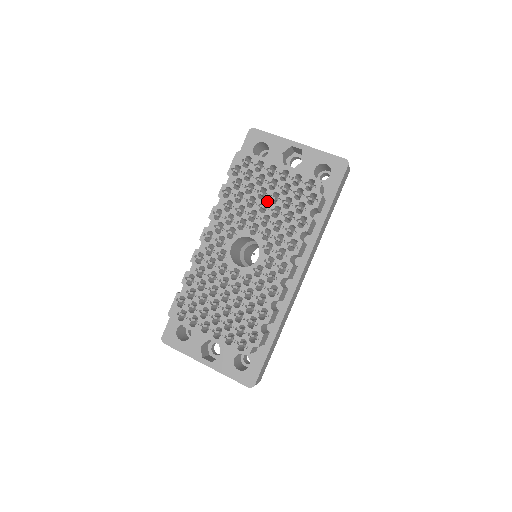
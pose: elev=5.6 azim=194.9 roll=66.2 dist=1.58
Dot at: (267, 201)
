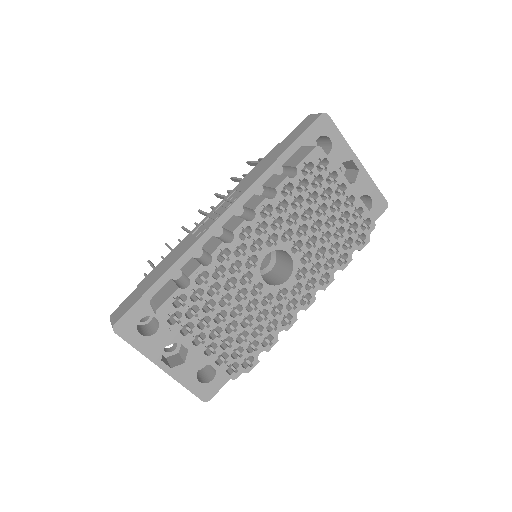
Dot at: (322, 221)
